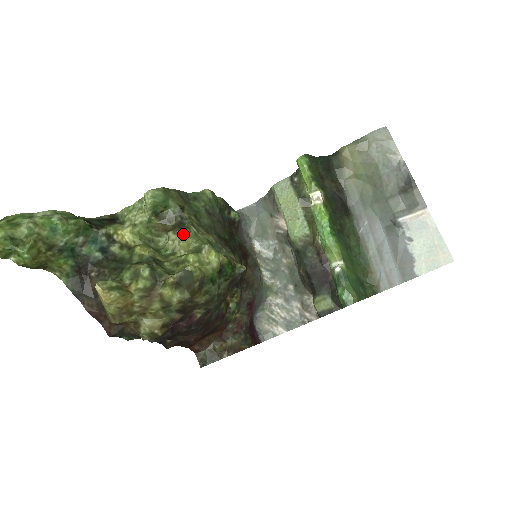
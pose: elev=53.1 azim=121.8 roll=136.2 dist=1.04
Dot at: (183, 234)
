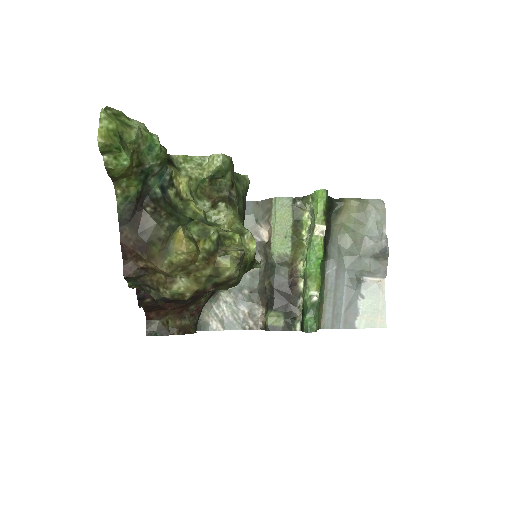
Dot at: (232, 211)
